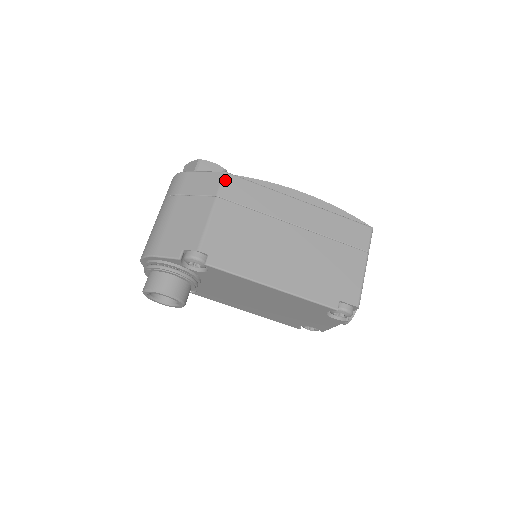
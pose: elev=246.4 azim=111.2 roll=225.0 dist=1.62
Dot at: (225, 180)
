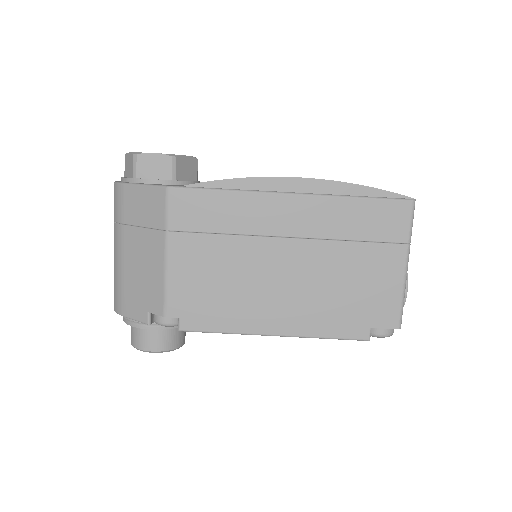
Dot at: (170, 201)
